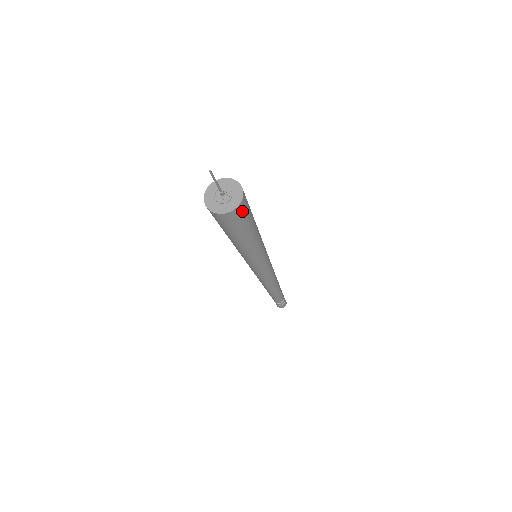
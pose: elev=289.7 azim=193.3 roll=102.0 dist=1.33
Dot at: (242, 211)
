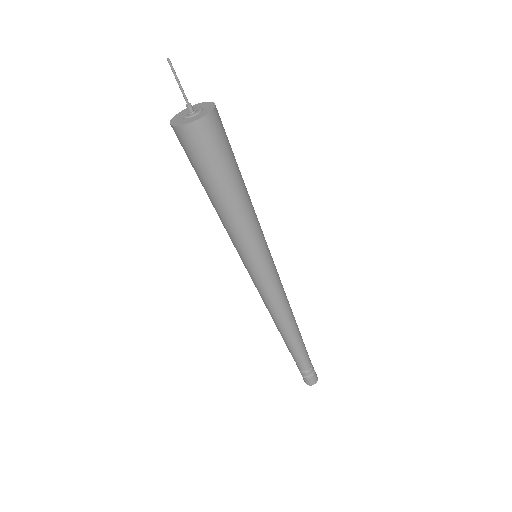
Dot at: (211, 132)
